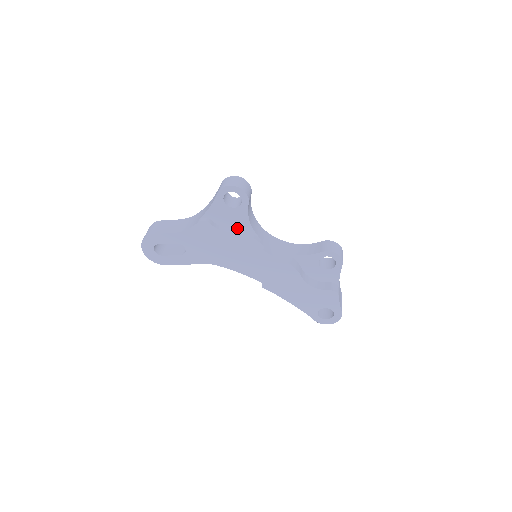
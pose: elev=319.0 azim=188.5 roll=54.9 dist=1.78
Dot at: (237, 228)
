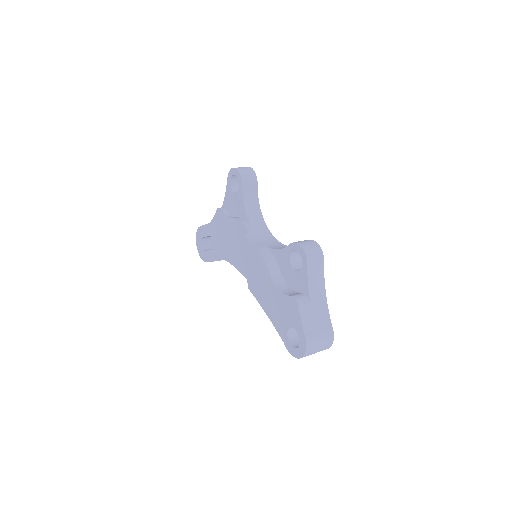
Dot at: (239, 217)
